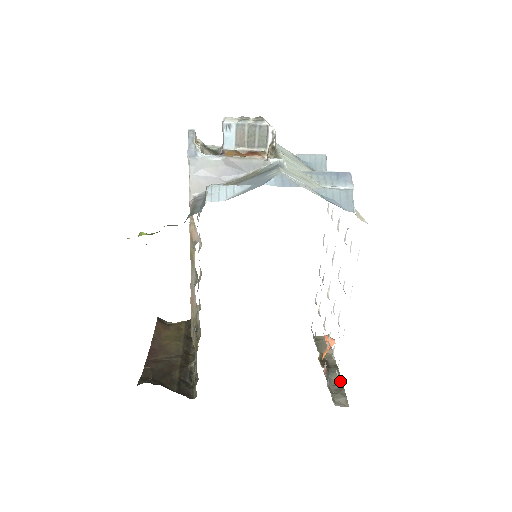
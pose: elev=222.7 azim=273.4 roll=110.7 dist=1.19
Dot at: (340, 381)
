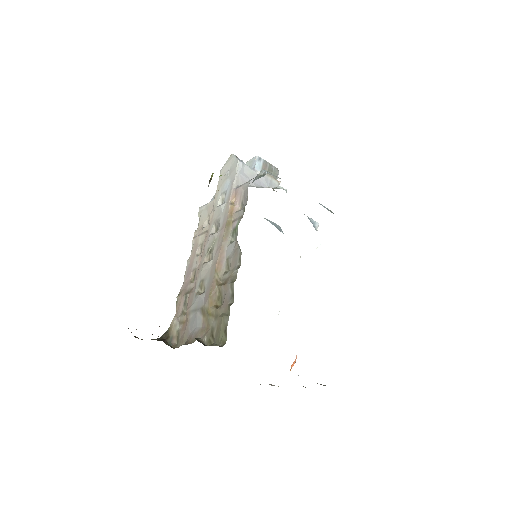
Dot at: occluded
